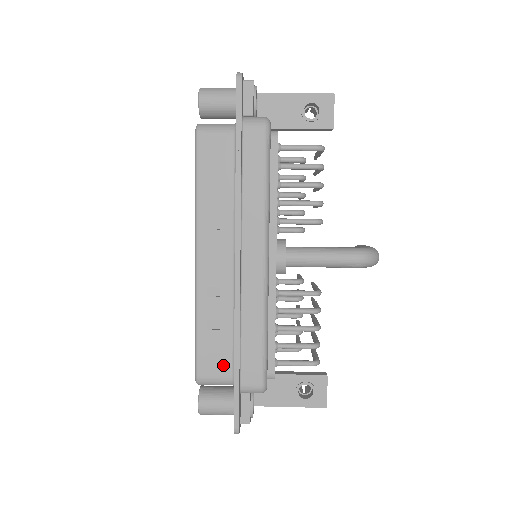
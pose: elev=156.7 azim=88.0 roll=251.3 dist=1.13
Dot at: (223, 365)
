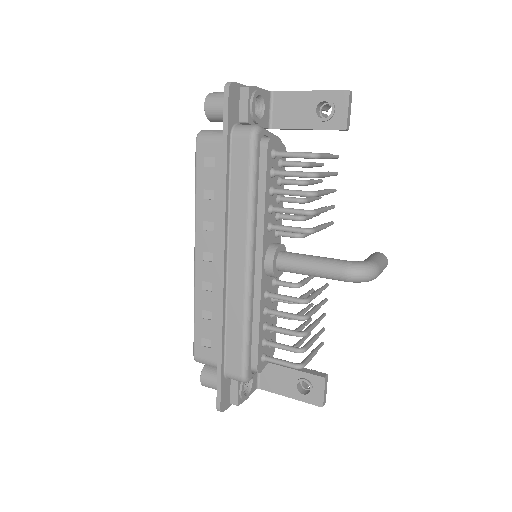
Dot at: (214, 351)
